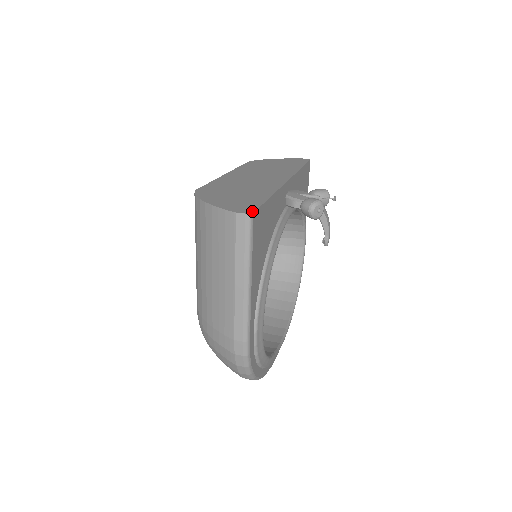
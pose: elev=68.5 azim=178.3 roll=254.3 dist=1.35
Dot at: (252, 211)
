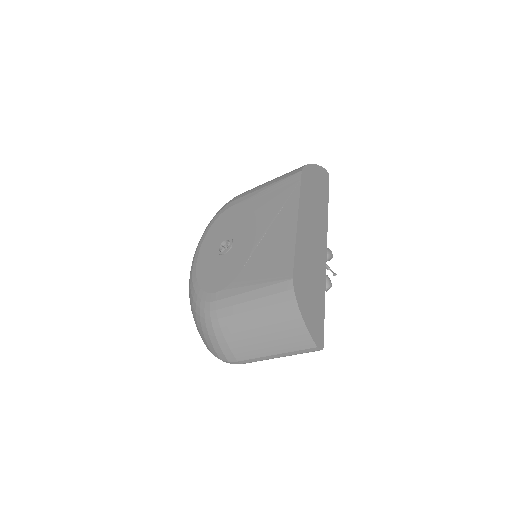
Dot at: (323, 345)
